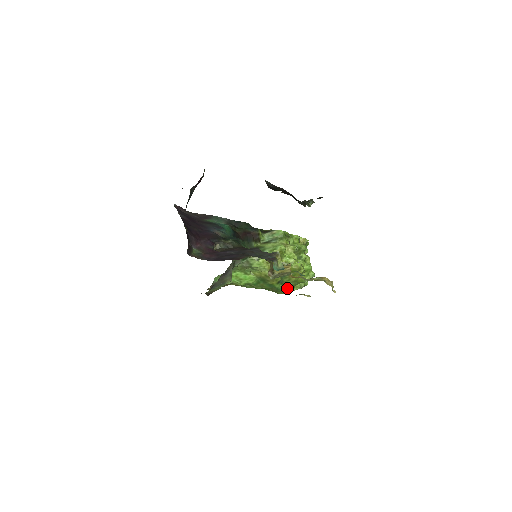
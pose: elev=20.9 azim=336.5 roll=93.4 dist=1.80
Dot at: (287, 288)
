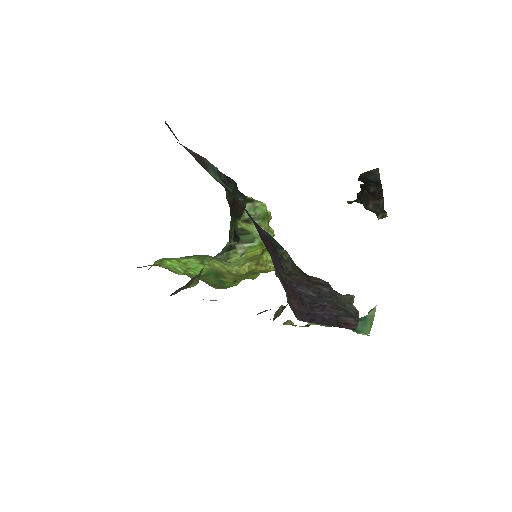
Dot at: occluded
